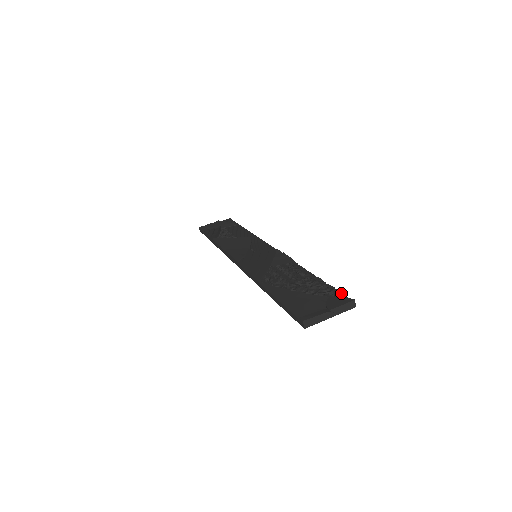
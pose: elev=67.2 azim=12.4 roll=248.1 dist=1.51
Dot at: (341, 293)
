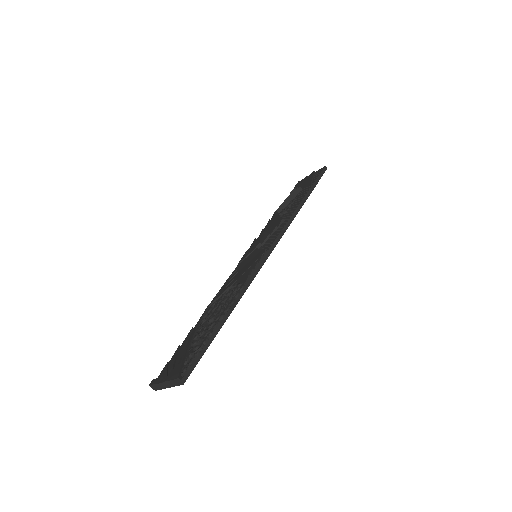
Dot at: (190, 360)
